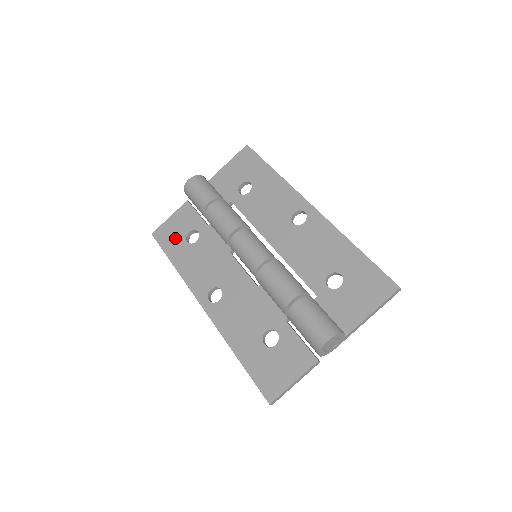
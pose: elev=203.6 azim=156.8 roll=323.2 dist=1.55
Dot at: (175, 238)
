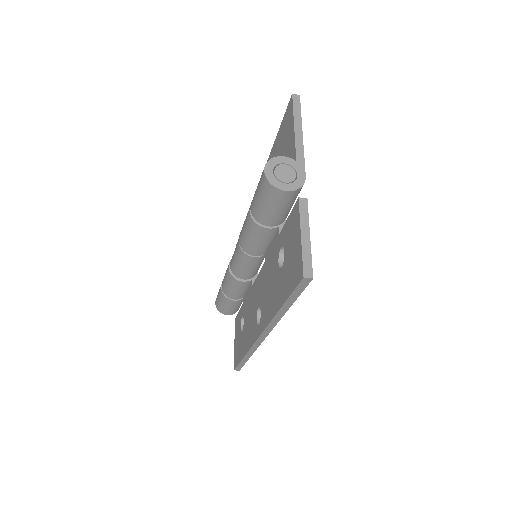
Dot at: (239, 345)
